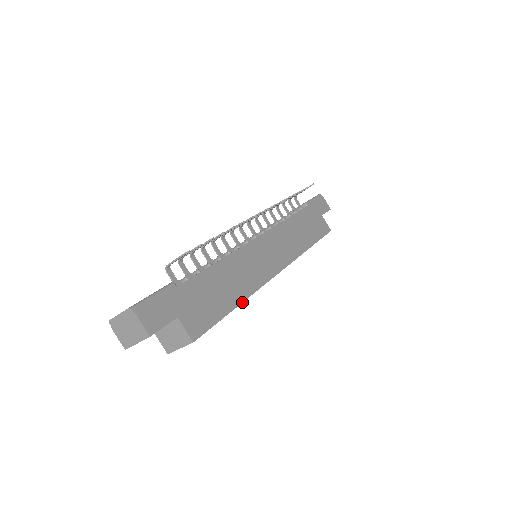
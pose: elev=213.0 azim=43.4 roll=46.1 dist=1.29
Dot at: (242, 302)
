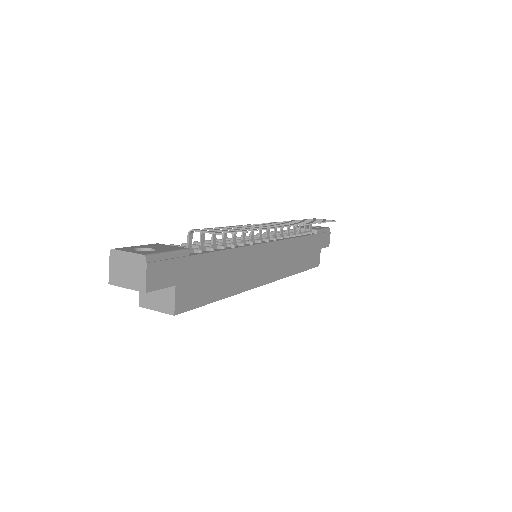
Dot at: occluded
